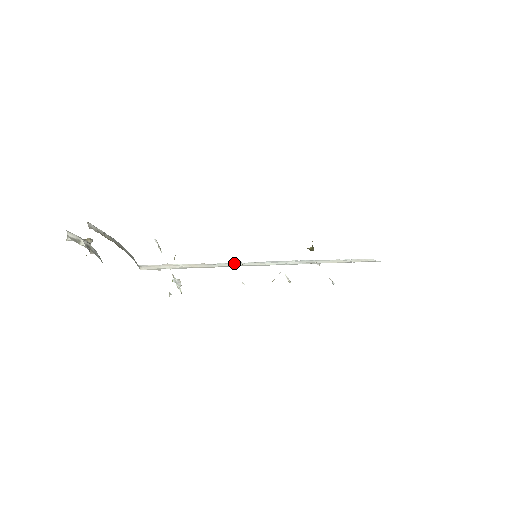
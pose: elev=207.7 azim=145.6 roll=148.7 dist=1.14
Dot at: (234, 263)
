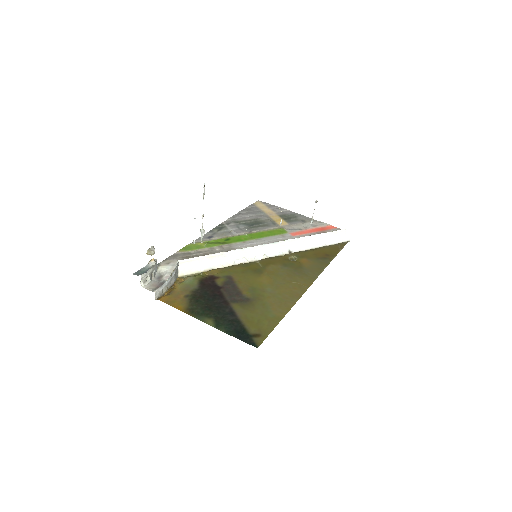
Dot at: (241, 250)
